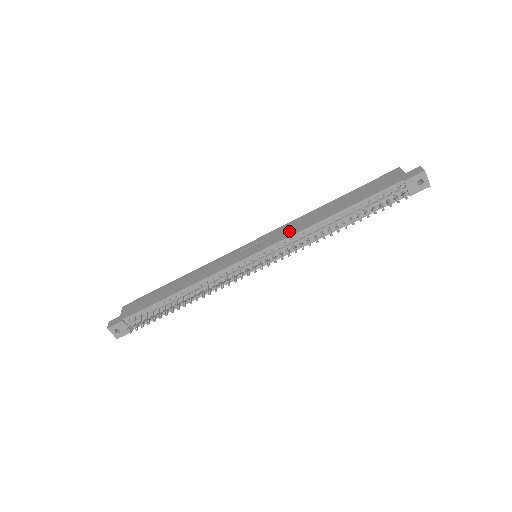
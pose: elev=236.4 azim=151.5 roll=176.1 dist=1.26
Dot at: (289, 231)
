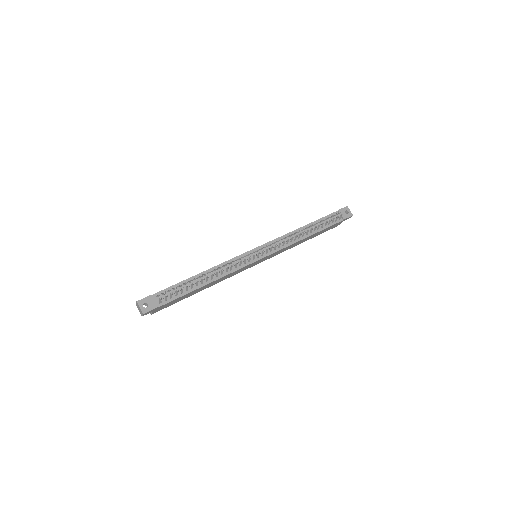
Dot at: occluded
